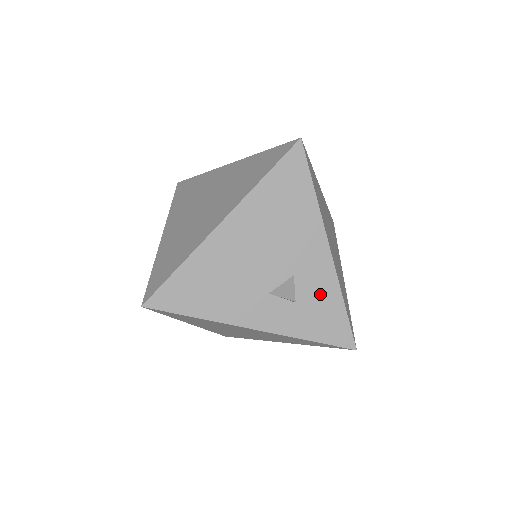
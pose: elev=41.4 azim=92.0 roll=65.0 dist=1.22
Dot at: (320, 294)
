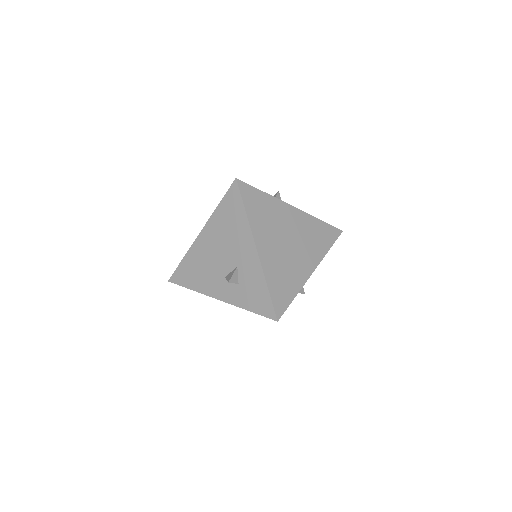
Dot at: (253, 280)
